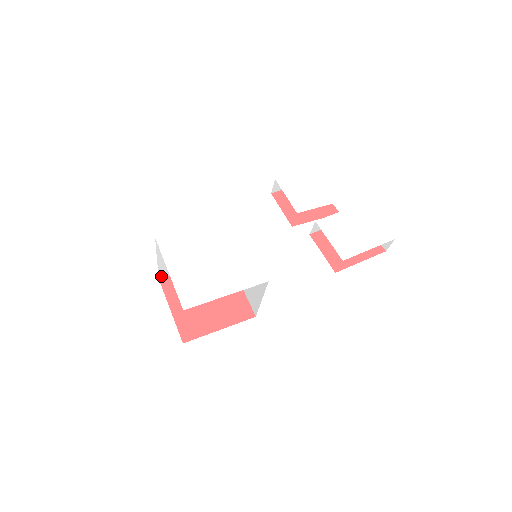
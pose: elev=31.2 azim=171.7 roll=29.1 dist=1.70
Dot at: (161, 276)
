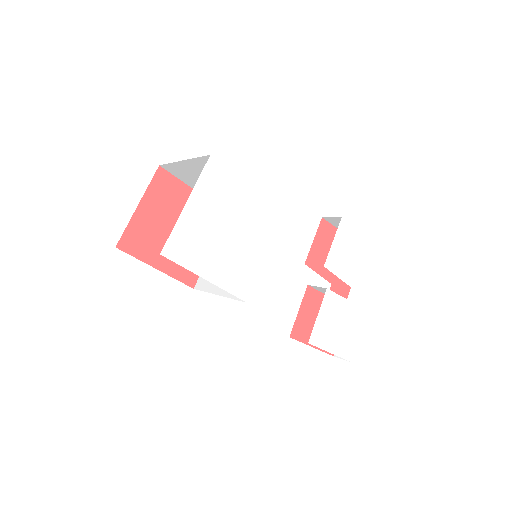
Dot at: (164, 166)
